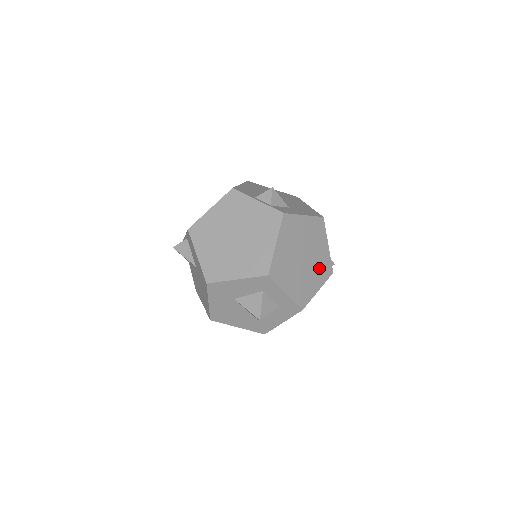
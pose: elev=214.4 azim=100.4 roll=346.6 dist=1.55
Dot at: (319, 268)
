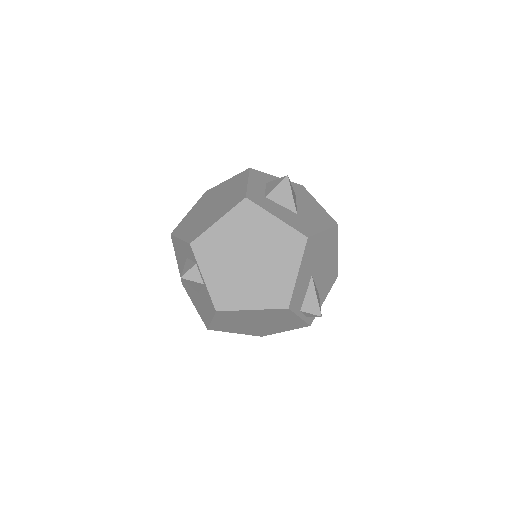
Dot at: occluded
